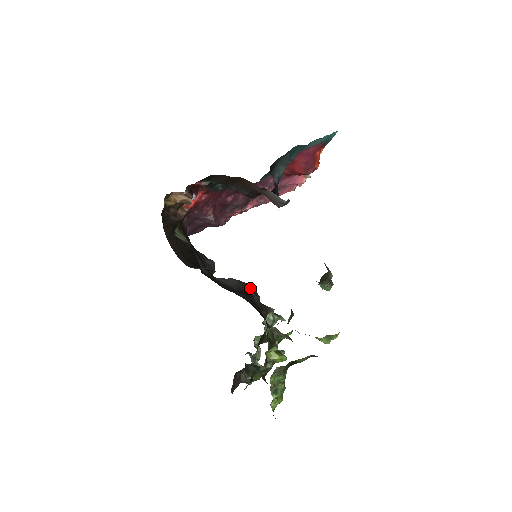
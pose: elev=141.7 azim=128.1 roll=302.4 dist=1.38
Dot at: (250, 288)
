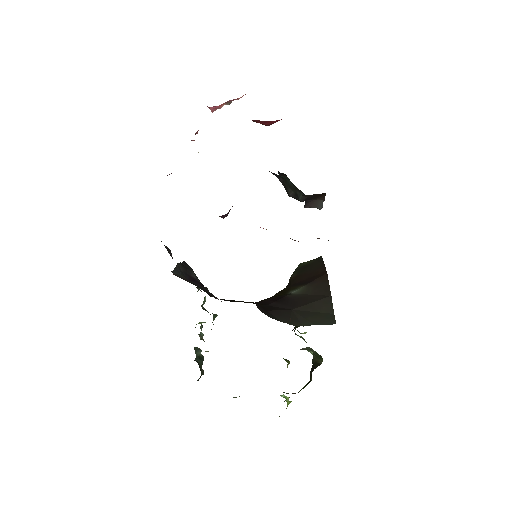
Dot at: (193, 271)
